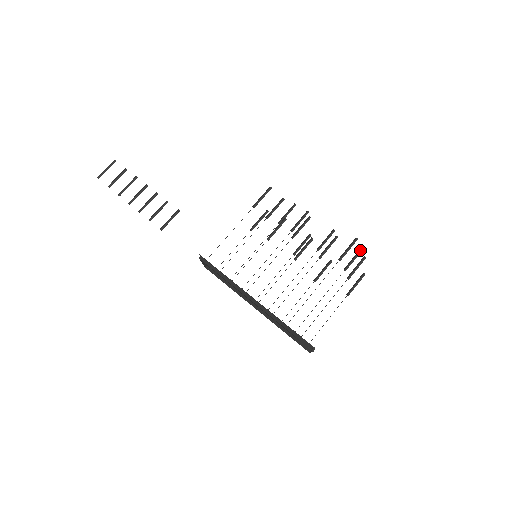
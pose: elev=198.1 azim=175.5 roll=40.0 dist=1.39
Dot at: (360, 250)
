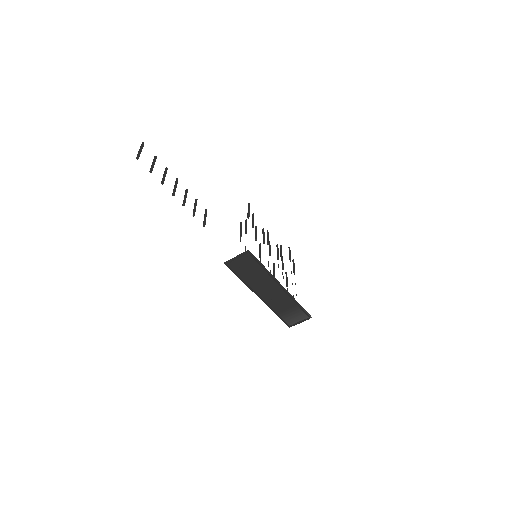
Dot at: occluded
